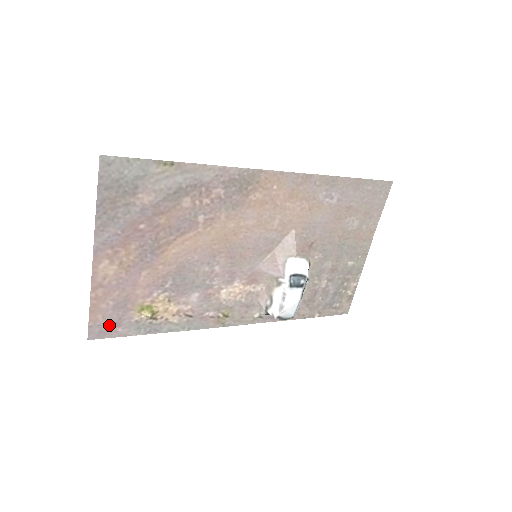
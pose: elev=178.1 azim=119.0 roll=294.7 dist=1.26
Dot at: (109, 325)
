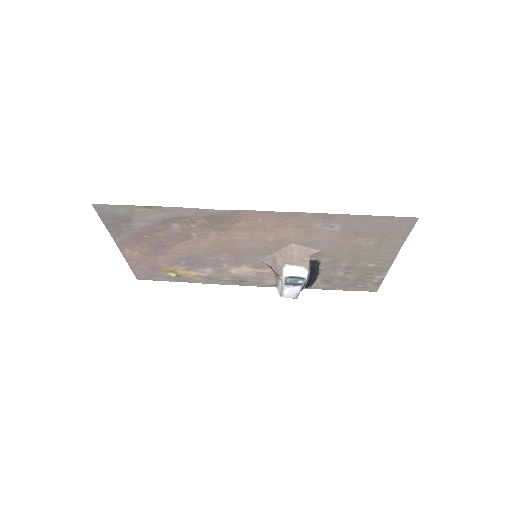
Dot at: (148, 275)
